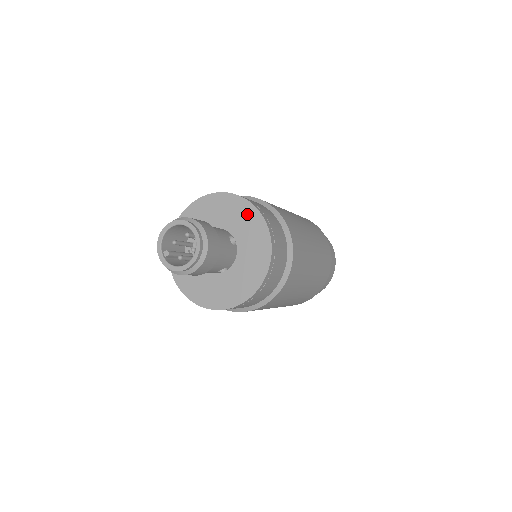
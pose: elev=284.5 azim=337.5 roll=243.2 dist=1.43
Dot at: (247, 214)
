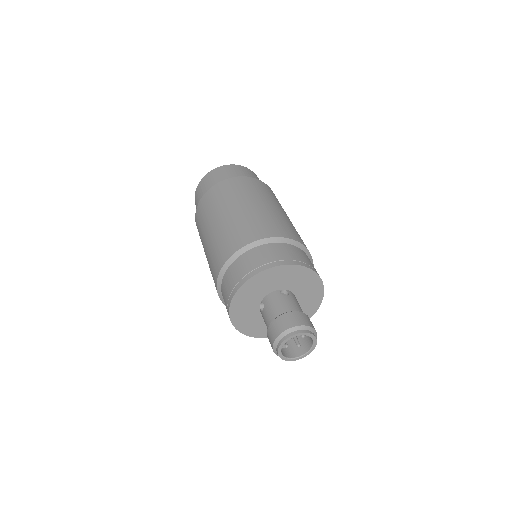
Dot at: (316, 293)
